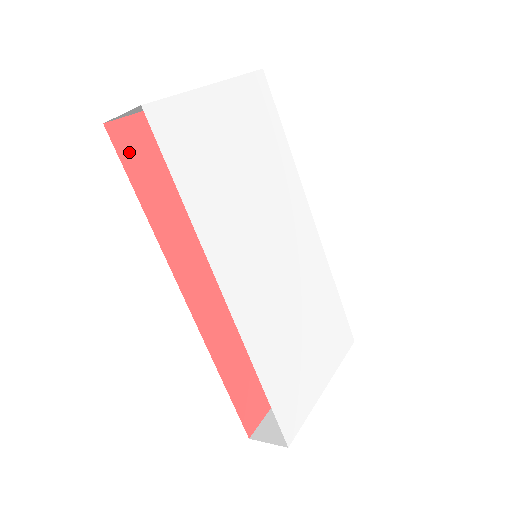
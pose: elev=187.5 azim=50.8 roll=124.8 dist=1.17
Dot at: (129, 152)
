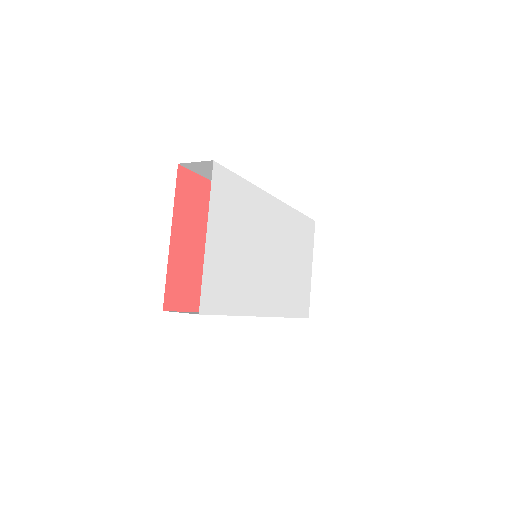
Dot at: (178, 301)
